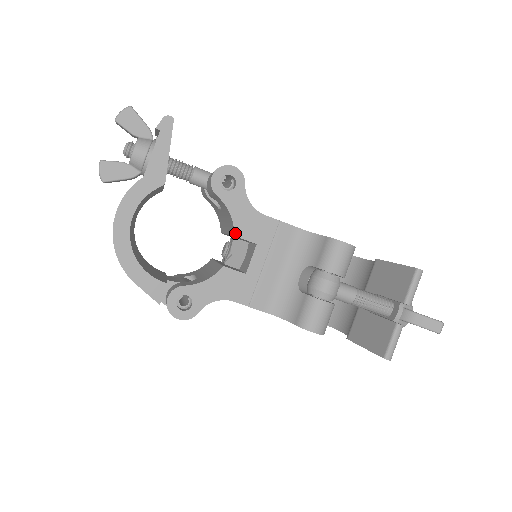
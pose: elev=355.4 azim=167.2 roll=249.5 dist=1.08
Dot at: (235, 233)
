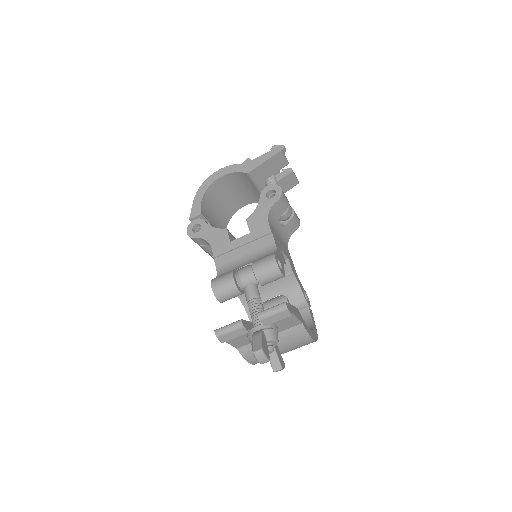
Dot at: (248, 219)
